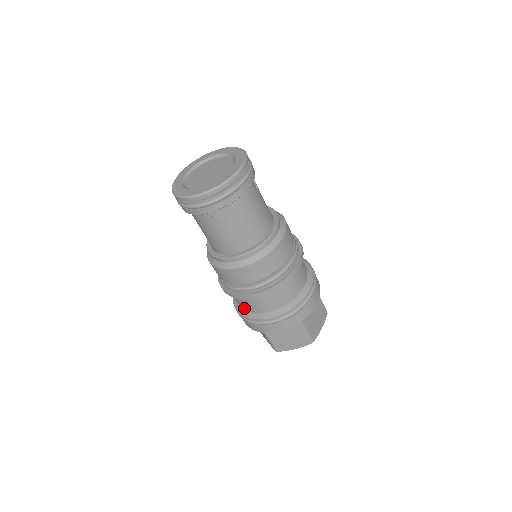
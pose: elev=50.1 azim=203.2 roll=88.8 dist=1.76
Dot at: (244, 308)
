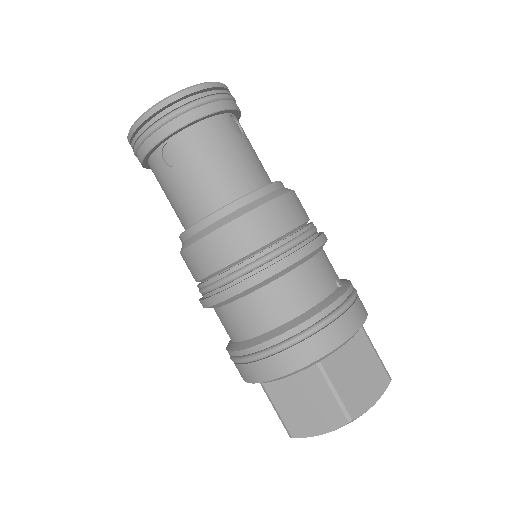
Dot at: (231, 338)
